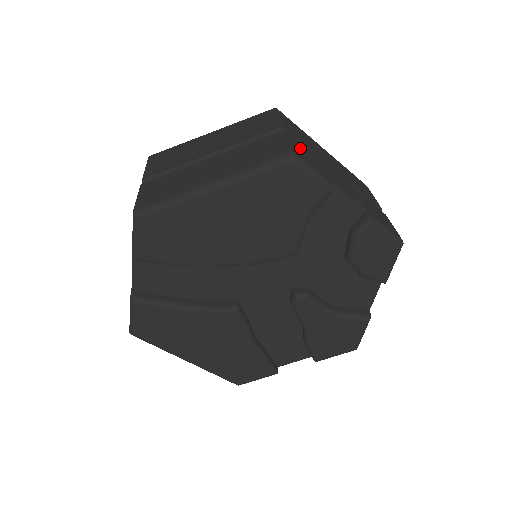
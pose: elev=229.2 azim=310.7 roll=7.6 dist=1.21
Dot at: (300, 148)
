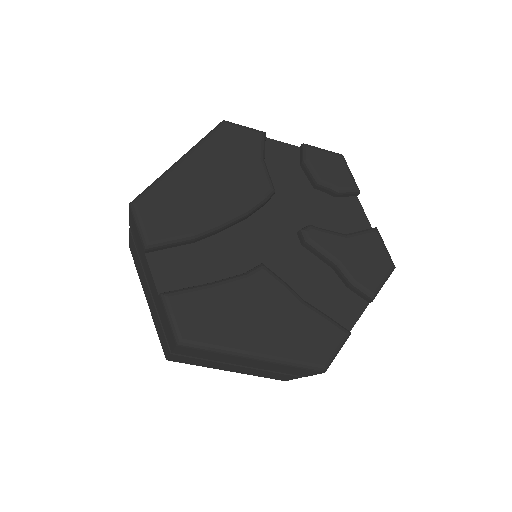
Dot at: occluded
